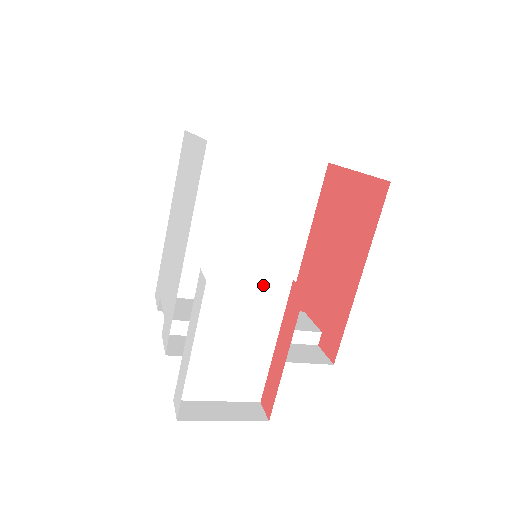
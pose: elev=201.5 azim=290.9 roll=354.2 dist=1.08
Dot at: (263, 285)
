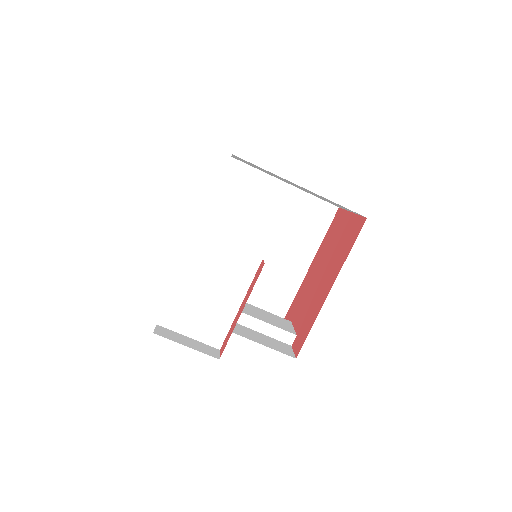
Dot at: (240, 256)
